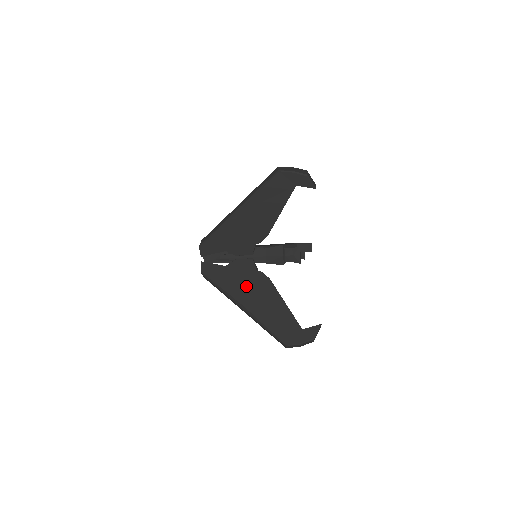
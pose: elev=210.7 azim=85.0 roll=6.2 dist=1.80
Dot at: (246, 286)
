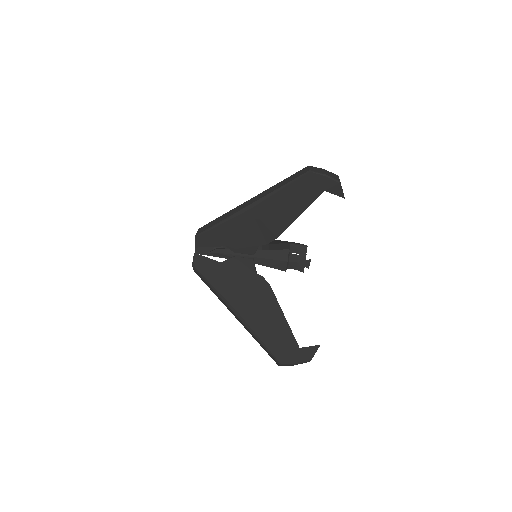
Dot at: (243, 290)
